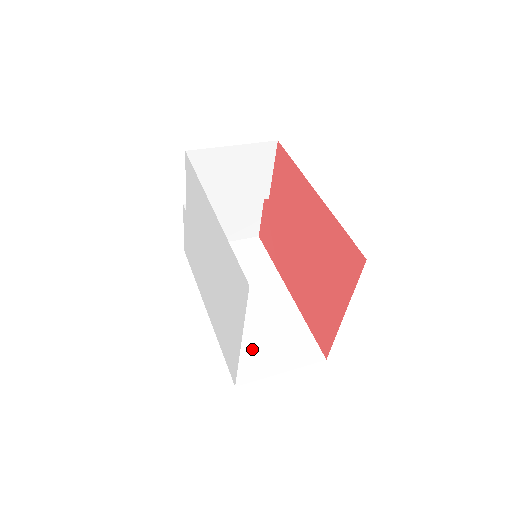
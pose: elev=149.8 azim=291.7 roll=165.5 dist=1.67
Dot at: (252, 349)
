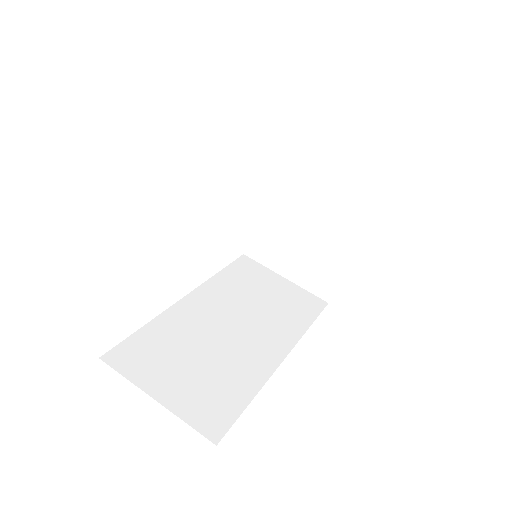
Dot at: (166, 354)
